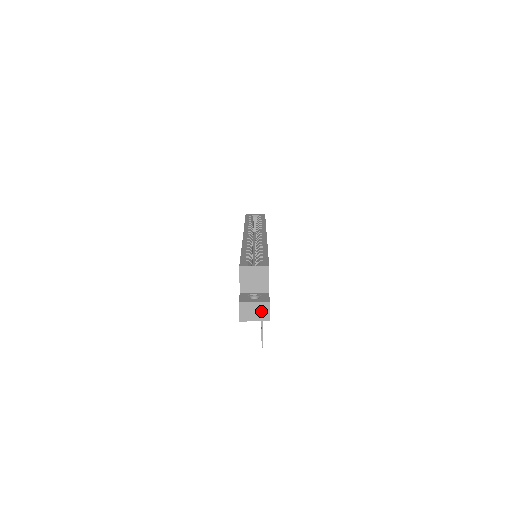
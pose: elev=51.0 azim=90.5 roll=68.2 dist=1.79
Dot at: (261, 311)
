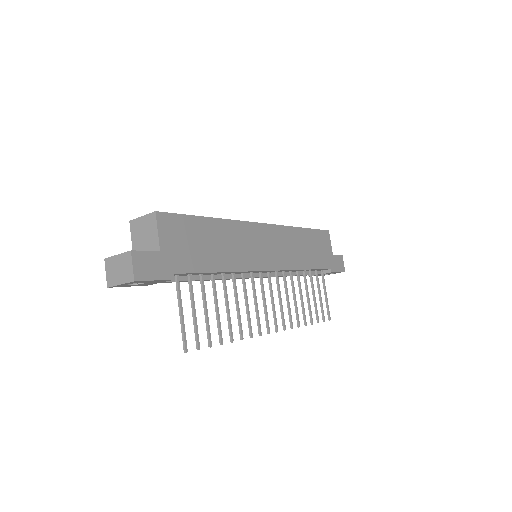
Dot at: (125, 267)
